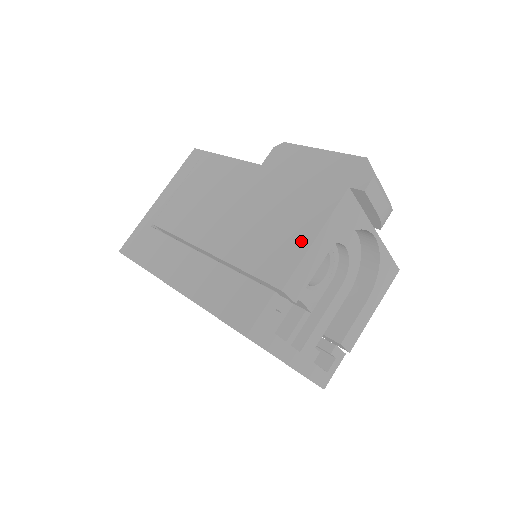
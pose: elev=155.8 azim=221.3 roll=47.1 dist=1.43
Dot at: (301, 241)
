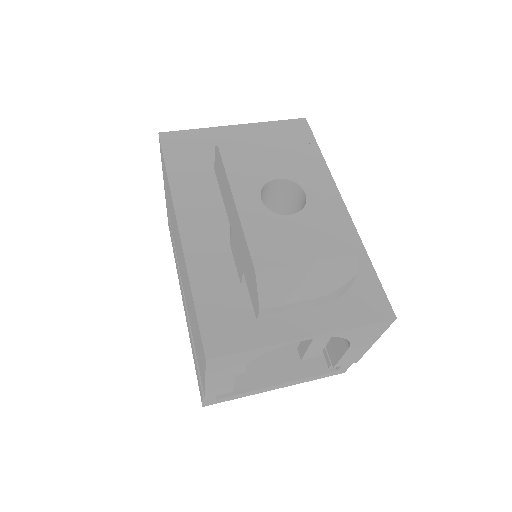
Dot at: (202, 371)
